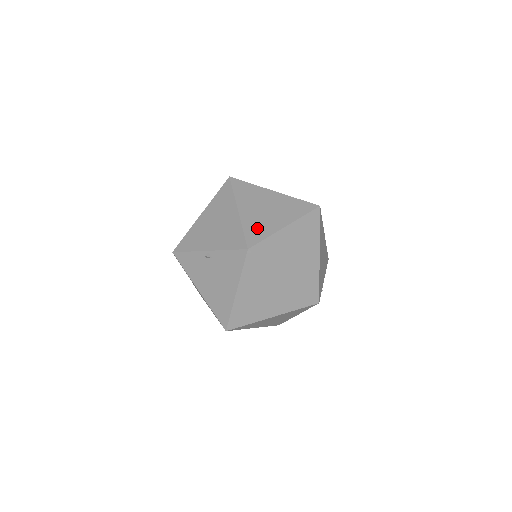
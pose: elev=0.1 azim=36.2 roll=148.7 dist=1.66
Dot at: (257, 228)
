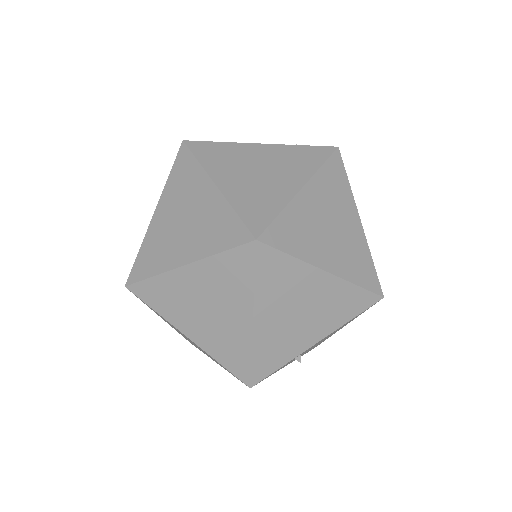
Dot at: (152, 254)
